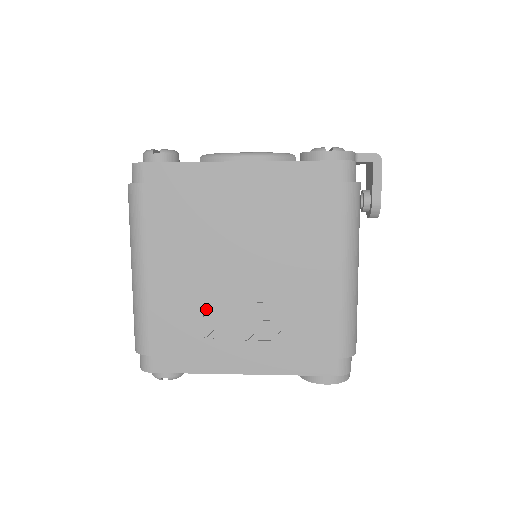
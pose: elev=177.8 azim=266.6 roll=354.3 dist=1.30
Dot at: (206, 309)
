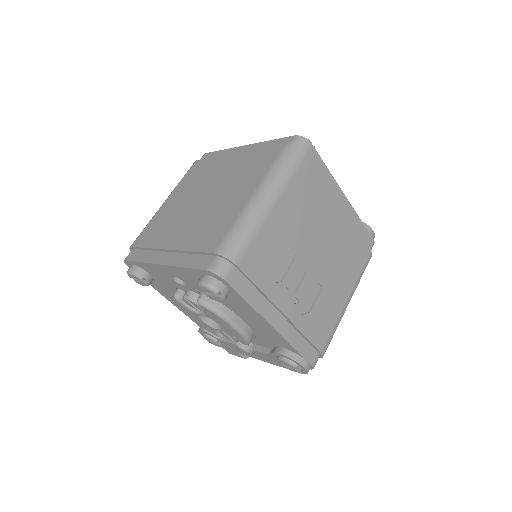
Dot at: (286, 263)
